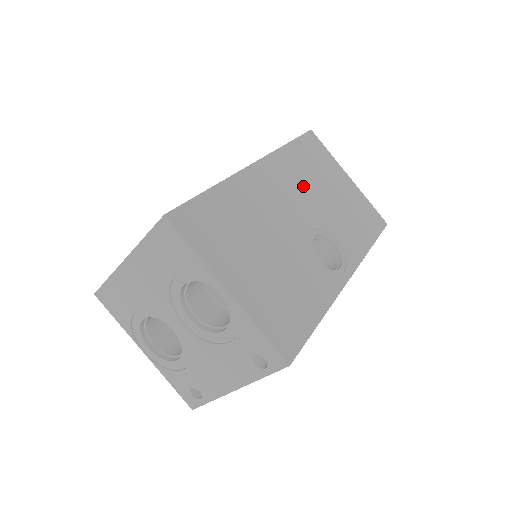
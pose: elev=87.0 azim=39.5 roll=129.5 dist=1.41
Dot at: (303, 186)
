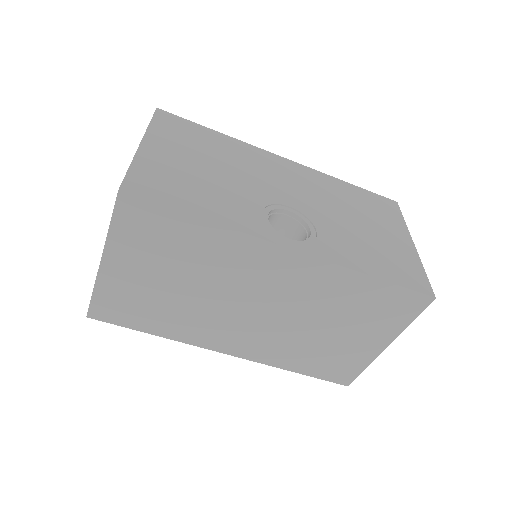
Dot at: (325, 196)
